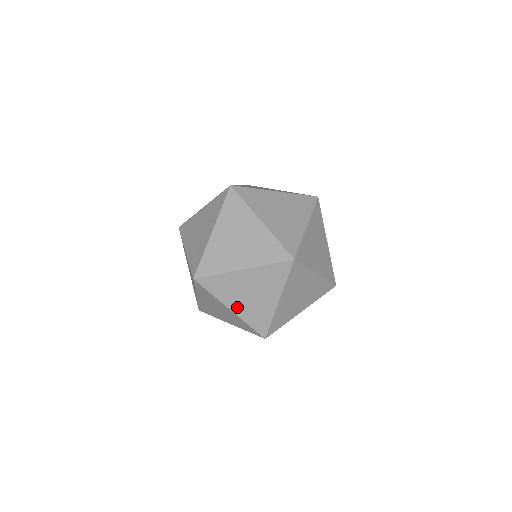
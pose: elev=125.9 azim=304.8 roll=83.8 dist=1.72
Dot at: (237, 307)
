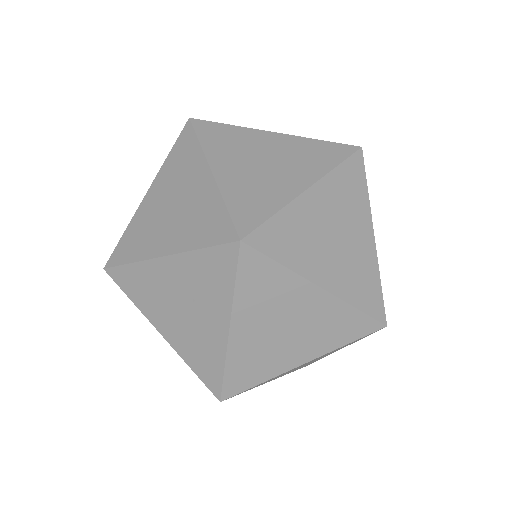
Dot at: occluded
